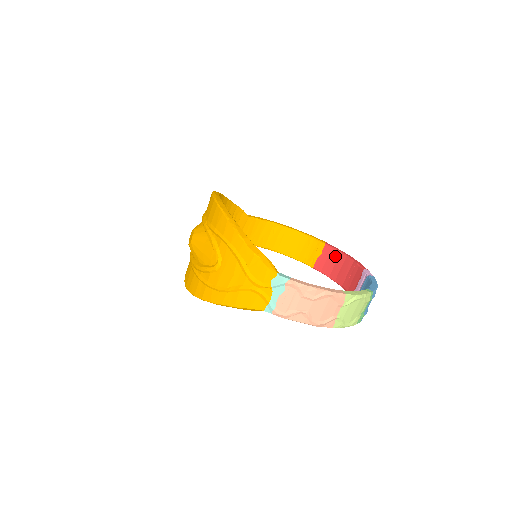
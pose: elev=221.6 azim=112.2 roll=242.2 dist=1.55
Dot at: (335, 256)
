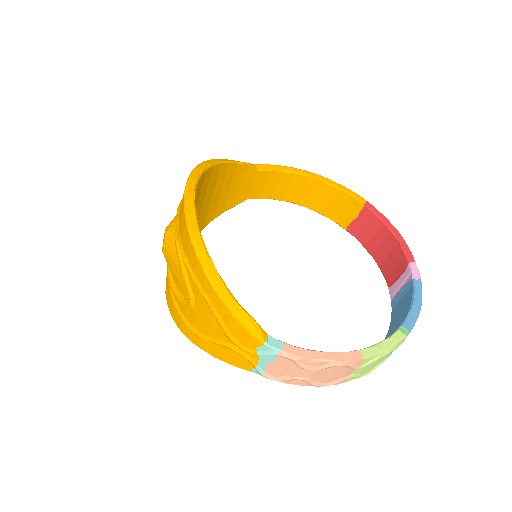
Dot at: (376, 225)
